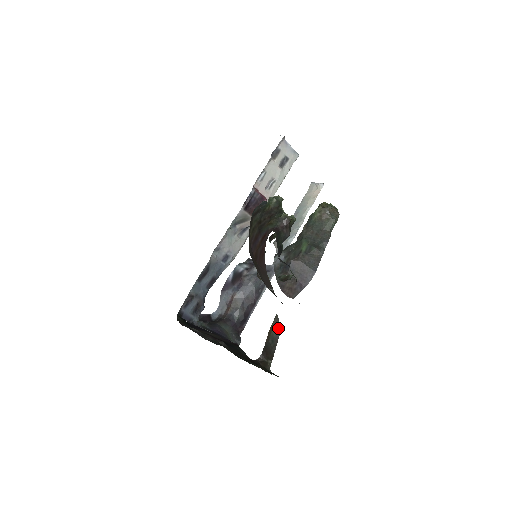
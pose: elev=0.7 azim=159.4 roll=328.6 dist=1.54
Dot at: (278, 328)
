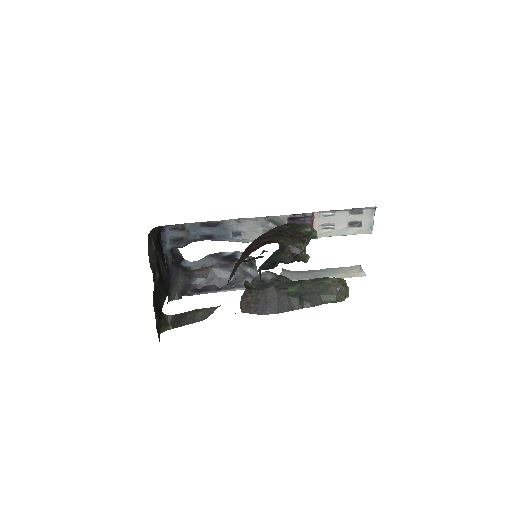
Dot at: (206, 316)
